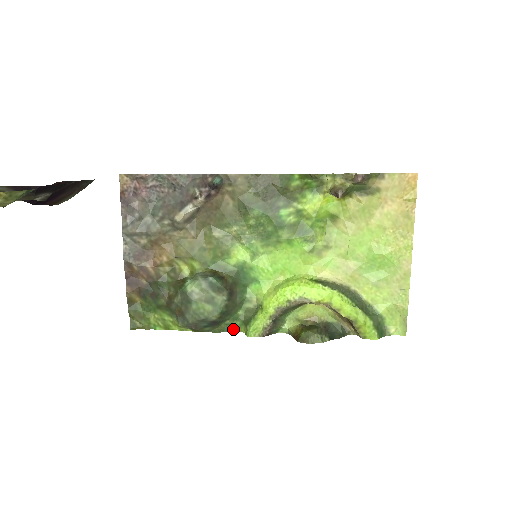
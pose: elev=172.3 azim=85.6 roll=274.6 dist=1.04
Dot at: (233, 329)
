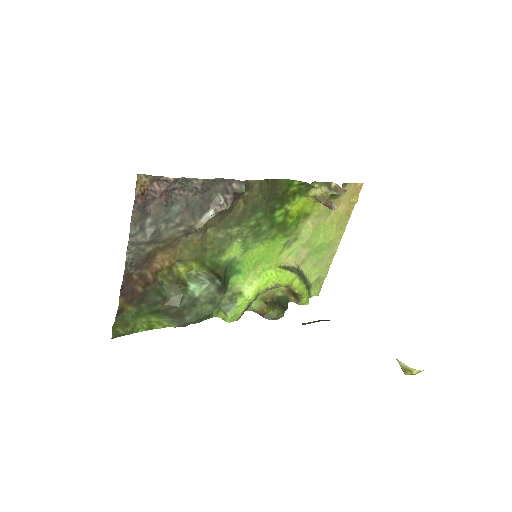
Dot at: (210, 316)
